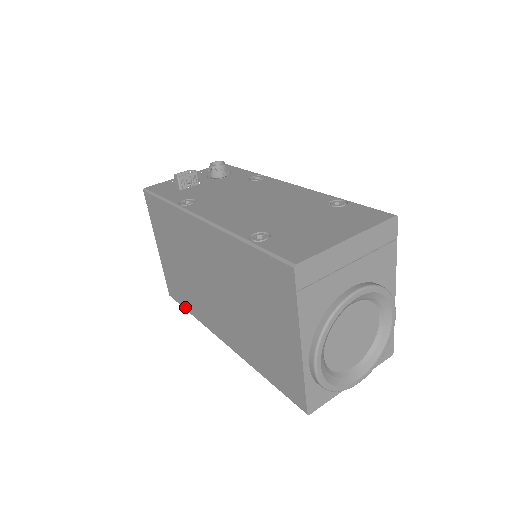
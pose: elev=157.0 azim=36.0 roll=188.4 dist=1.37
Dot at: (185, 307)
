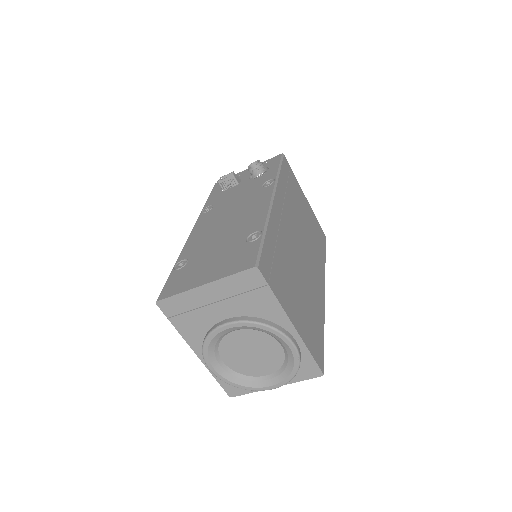
Dot at: occluded
